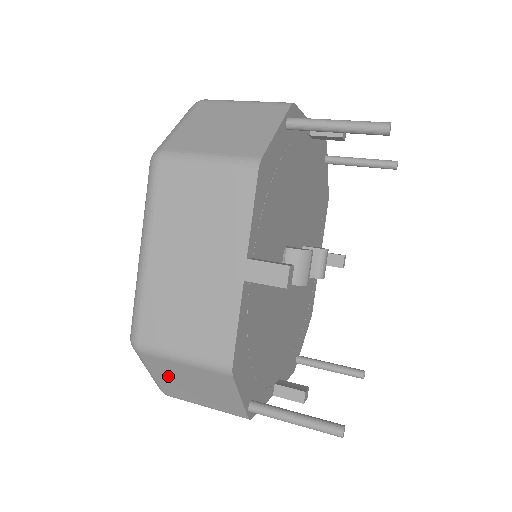
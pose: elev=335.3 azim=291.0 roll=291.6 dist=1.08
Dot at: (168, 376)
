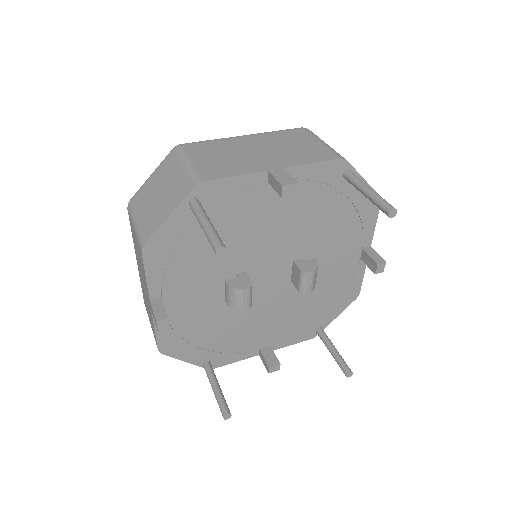
Dot at: occluded
